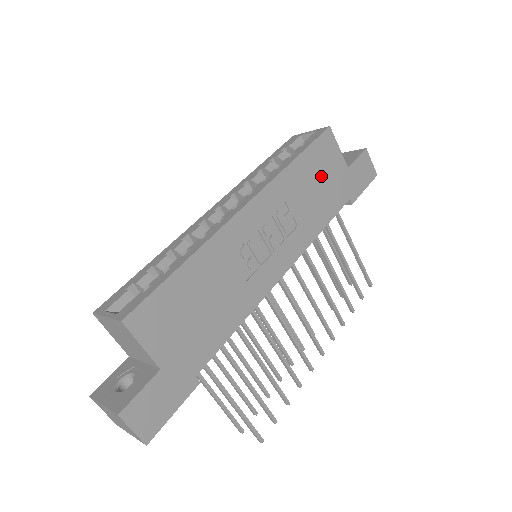
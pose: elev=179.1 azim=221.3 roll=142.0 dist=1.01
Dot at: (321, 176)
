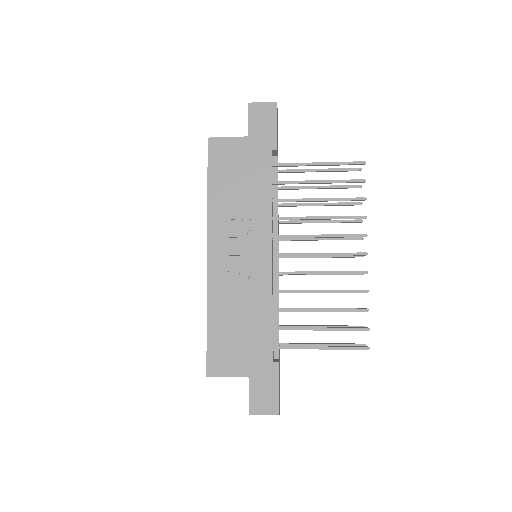
Dot at: (235, 172)
